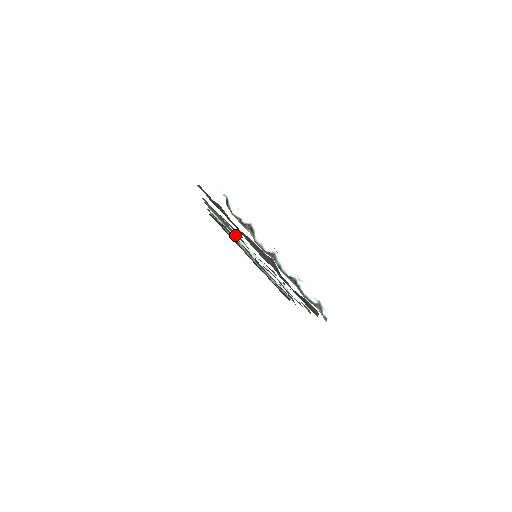
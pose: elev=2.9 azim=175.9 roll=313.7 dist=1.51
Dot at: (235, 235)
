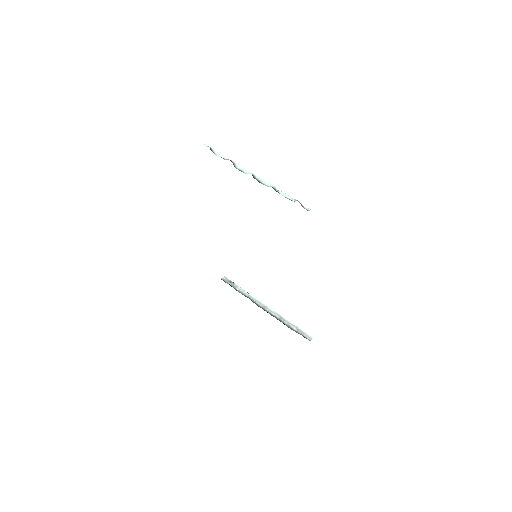
Dot at: (245, 293)
